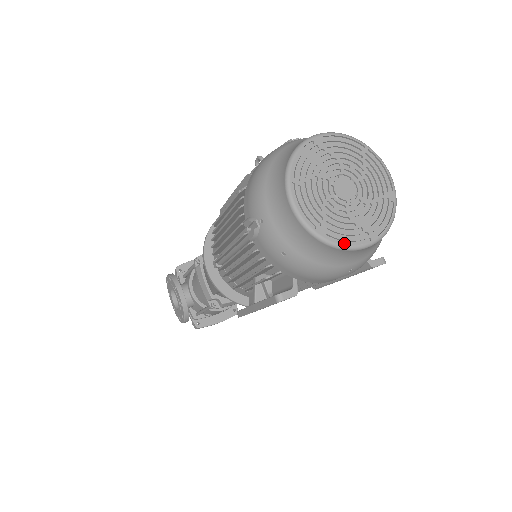
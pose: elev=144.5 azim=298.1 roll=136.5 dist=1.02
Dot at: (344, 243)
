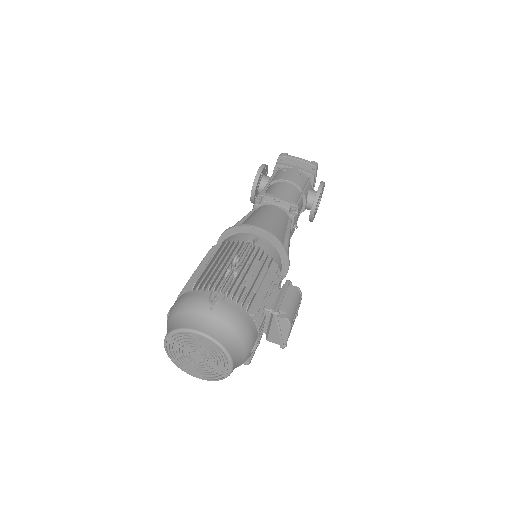
Dot at: (184, 369)
